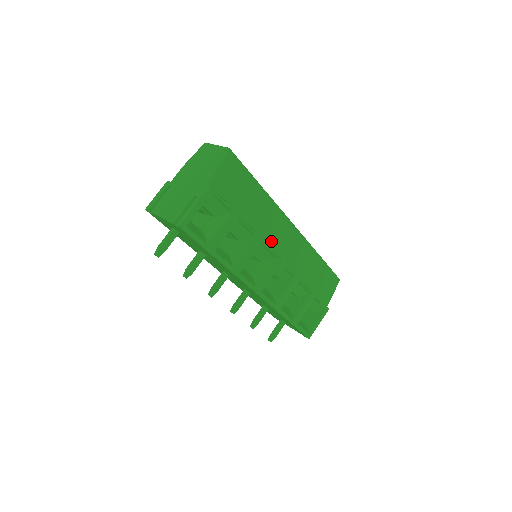
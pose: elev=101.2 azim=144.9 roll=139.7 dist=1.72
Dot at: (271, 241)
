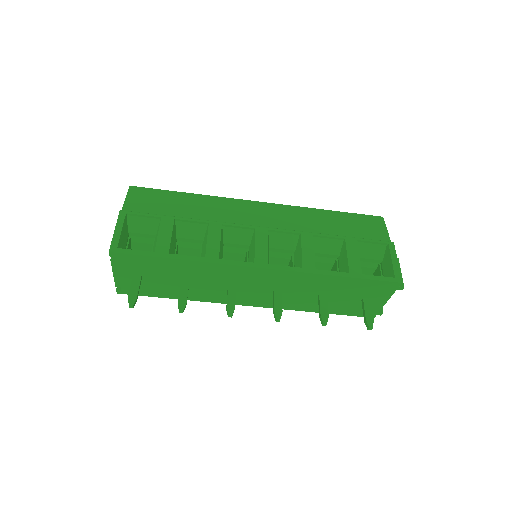
Dot at: (239, 222)
